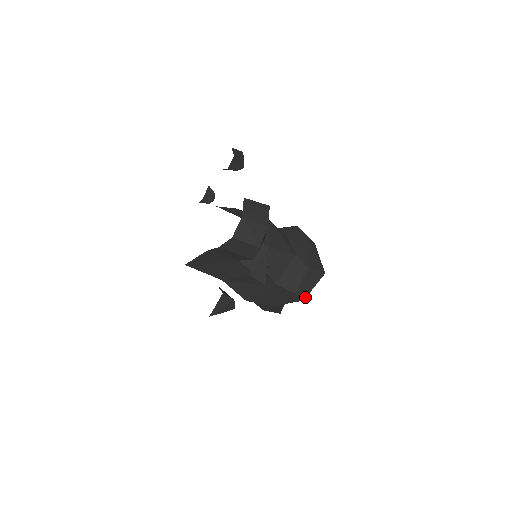
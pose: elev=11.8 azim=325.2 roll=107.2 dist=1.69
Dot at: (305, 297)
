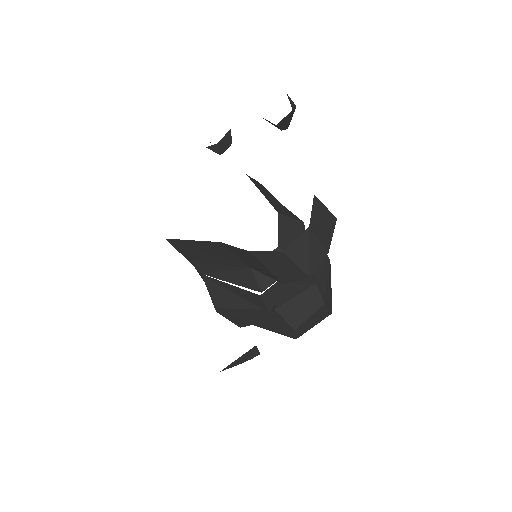
Dot at: occluded
